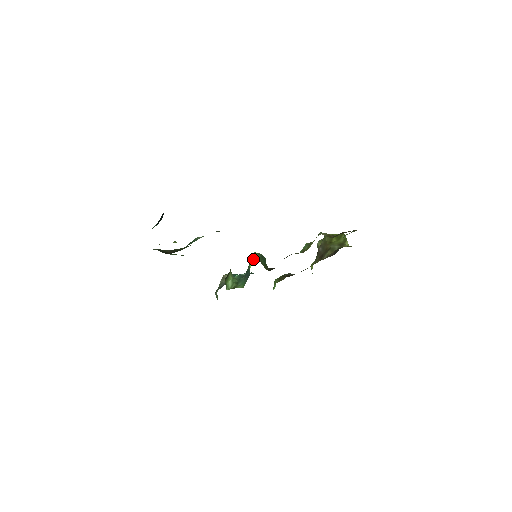
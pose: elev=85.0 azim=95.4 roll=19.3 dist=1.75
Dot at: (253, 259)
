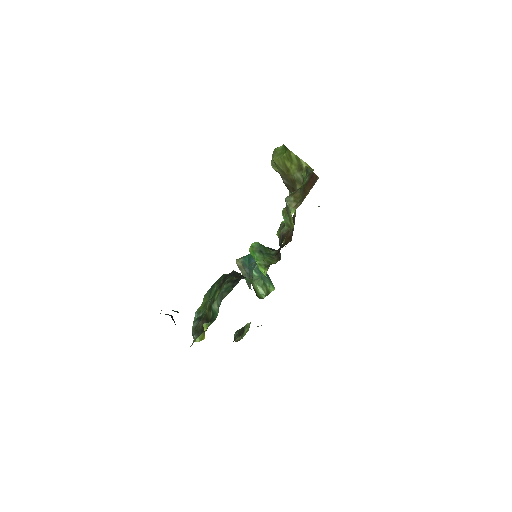
Dot at: (261, 269)
